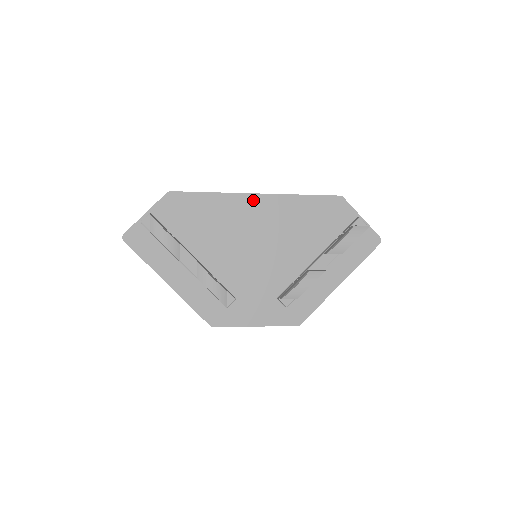
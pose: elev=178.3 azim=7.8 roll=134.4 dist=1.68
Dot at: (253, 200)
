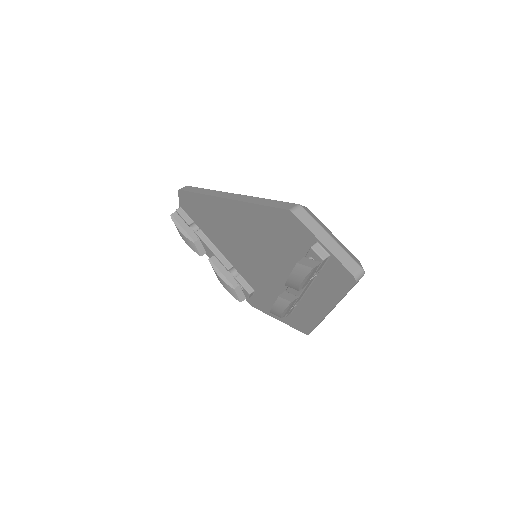
Dot at: (224, 204)
